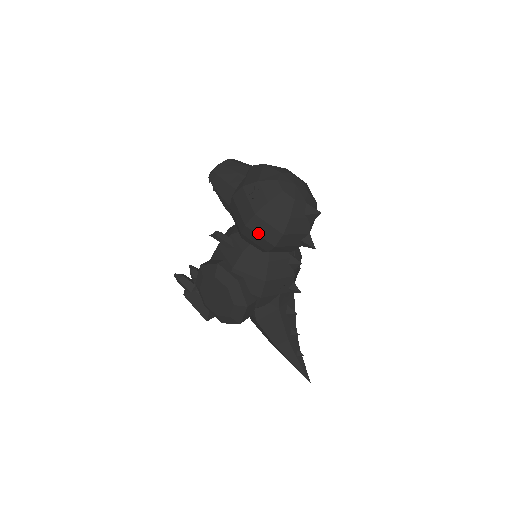
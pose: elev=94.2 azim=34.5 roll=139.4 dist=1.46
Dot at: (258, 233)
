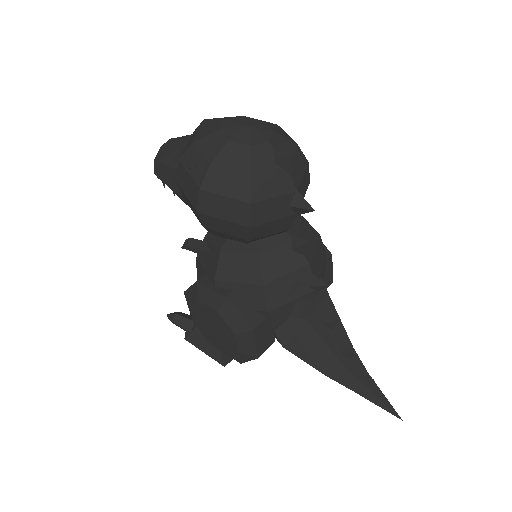
Dot at: (218, 216)
